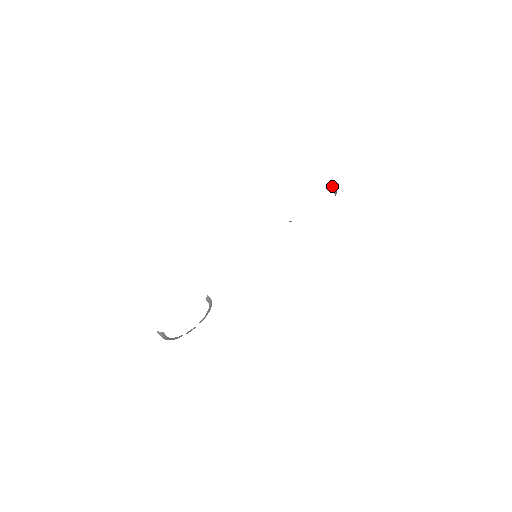
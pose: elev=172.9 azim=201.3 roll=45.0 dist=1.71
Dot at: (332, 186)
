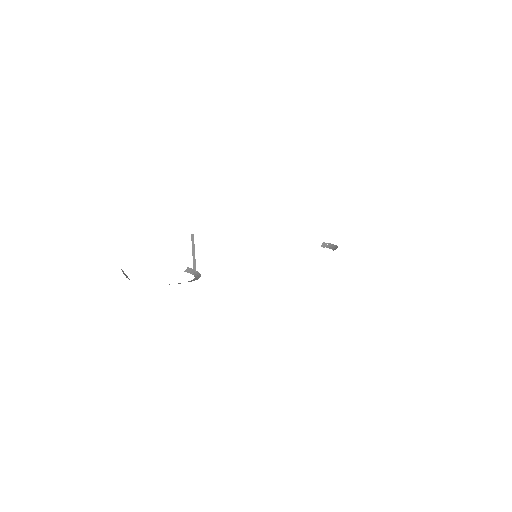
Dot at: (327, 243)
